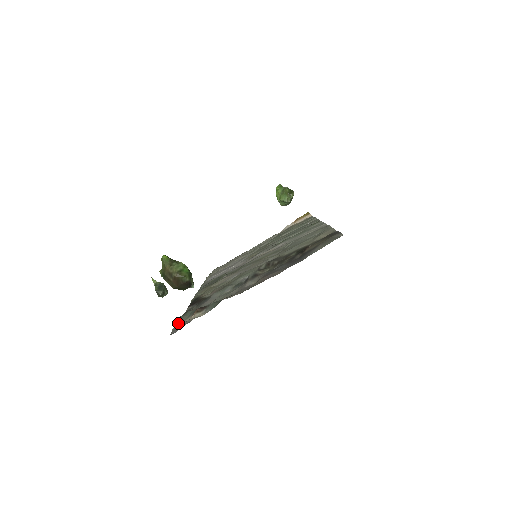
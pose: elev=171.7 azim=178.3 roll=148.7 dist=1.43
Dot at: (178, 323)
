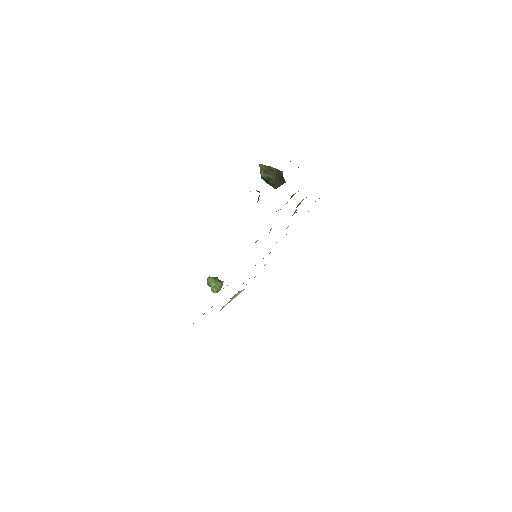
Dot at: occluded
